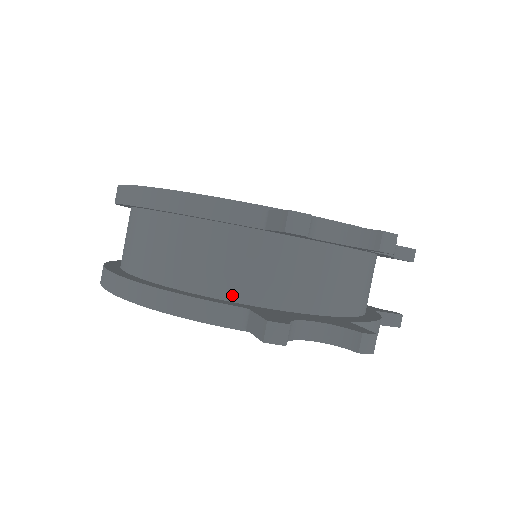
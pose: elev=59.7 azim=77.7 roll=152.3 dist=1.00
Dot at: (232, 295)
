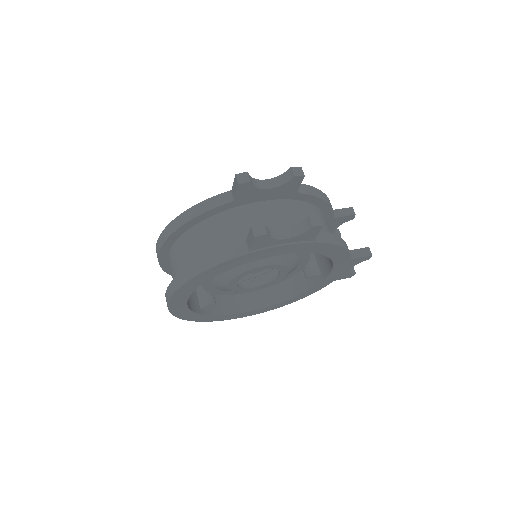
Dot at: occluded
